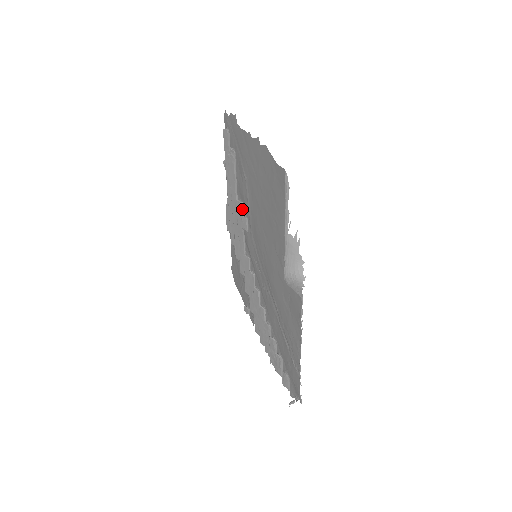
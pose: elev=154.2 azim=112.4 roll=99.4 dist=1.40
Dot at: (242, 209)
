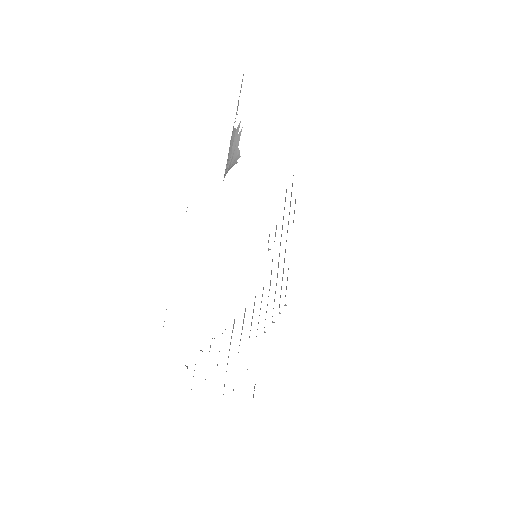
Dot at: occluded
